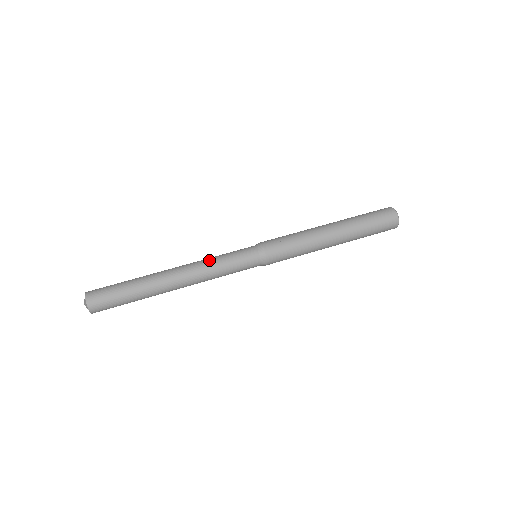
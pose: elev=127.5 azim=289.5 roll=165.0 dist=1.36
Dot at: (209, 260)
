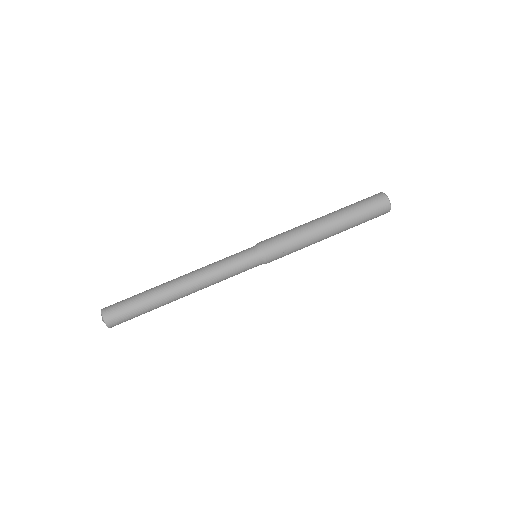
Dot at: (216, 275)
